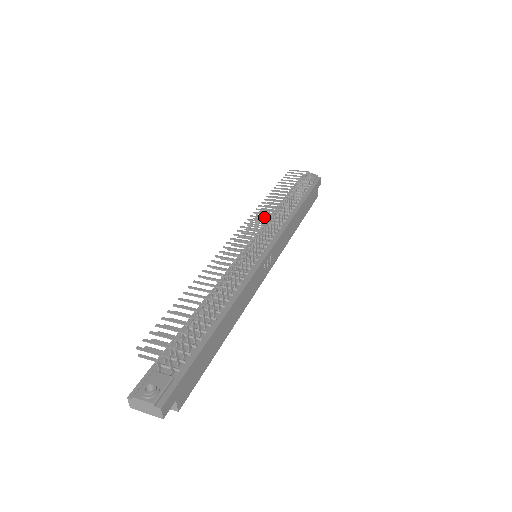
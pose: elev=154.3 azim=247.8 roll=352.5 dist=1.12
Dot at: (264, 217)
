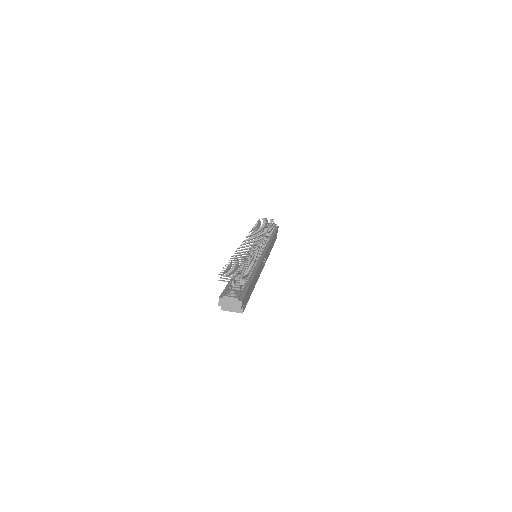
Dot at: (258, 235)
